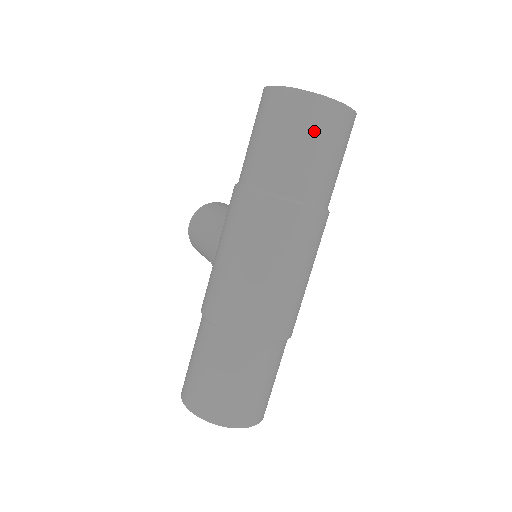
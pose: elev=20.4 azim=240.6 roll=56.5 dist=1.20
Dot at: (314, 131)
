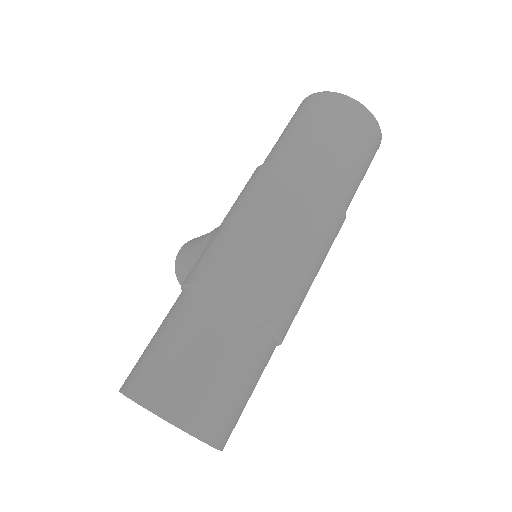
Dot at: (346, 125)
